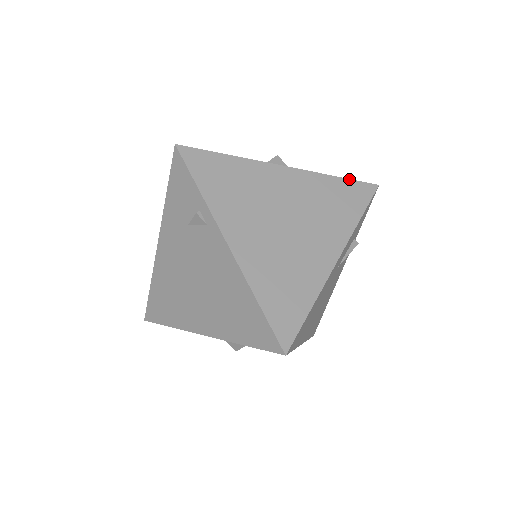
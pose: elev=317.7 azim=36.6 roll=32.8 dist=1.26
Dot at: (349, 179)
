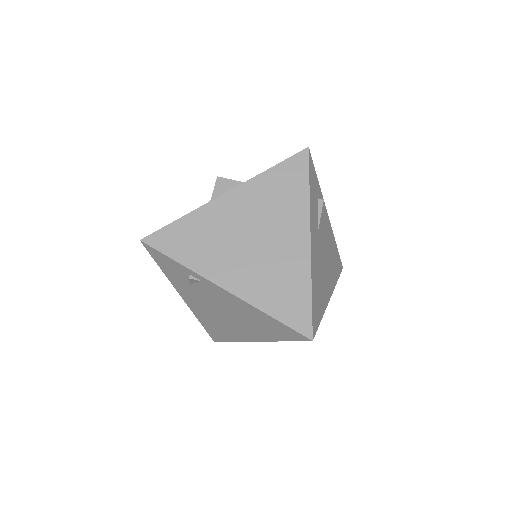
Dot at: (281, 162)
